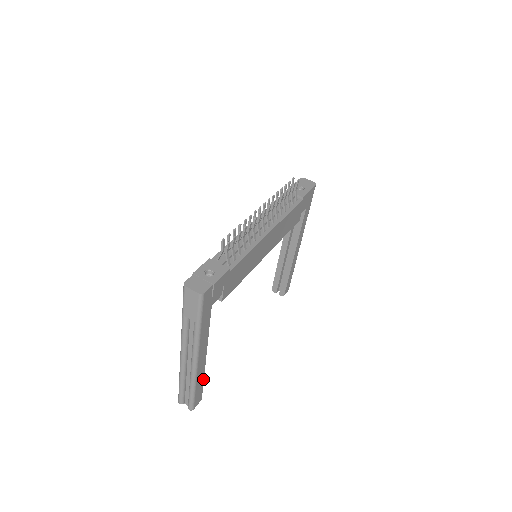
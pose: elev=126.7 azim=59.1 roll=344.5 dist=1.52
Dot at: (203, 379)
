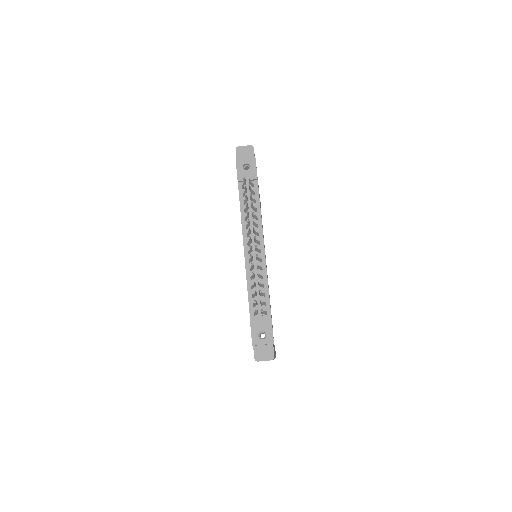
Dot at: occluded
